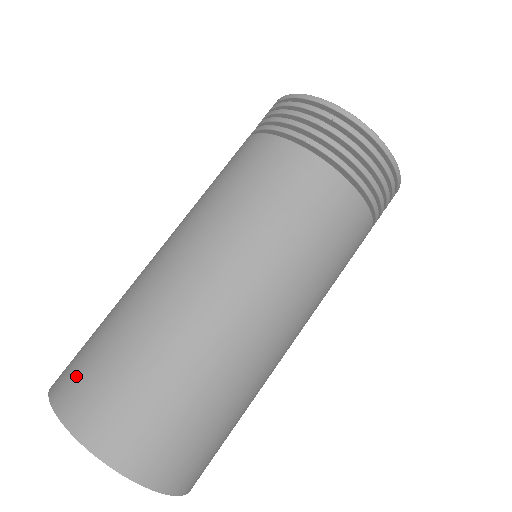
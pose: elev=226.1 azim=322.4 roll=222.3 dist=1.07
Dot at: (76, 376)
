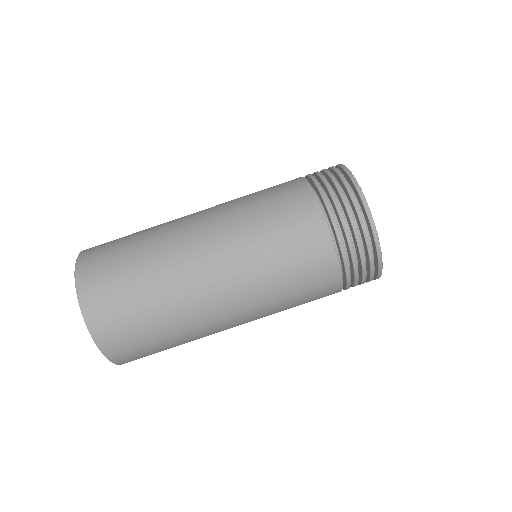
Dot at: (102, 288)
